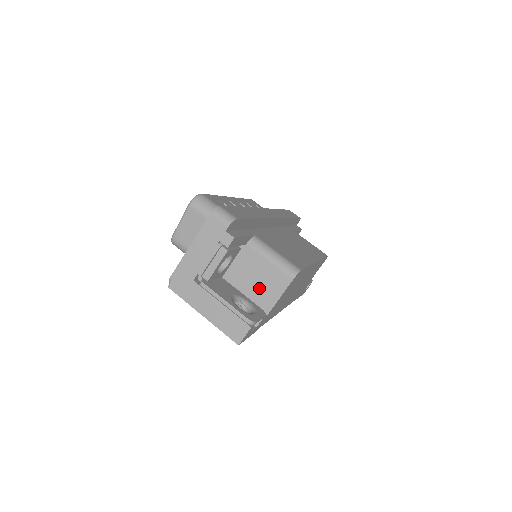
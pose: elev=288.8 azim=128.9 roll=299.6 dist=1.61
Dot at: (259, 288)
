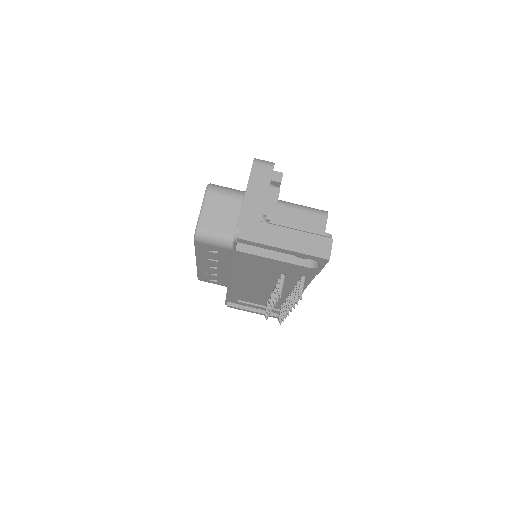
Dot at: occluded
